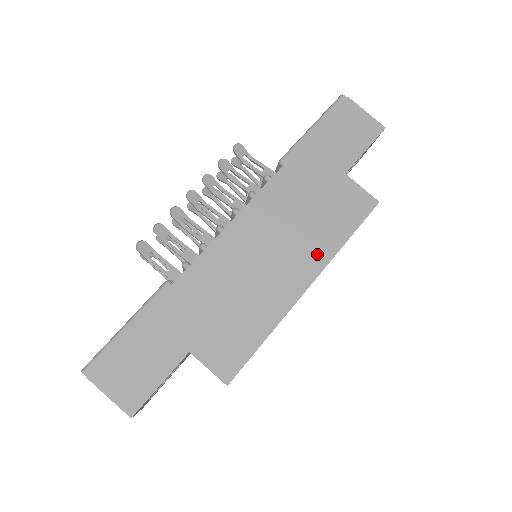
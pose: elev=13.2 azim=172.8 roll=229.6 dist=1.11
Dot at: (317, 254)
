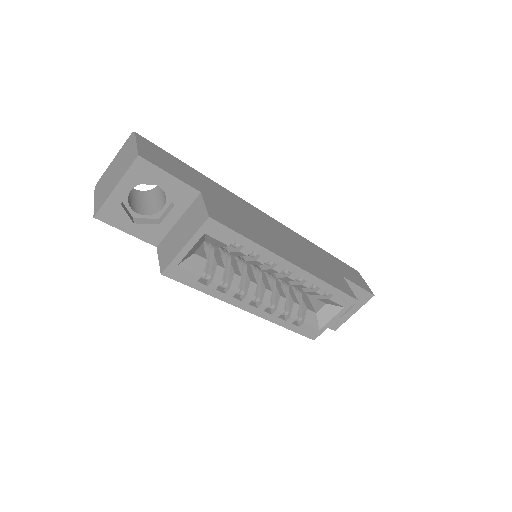
Dot at: (308, 267)
